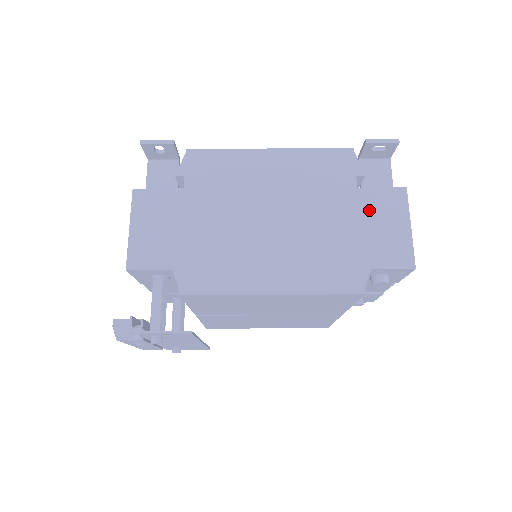
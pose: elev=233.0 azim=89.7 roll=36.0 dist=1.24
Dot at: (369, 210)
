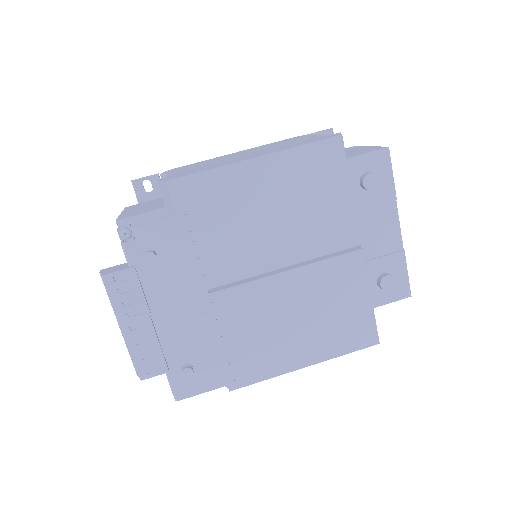
Dot at: occluded
